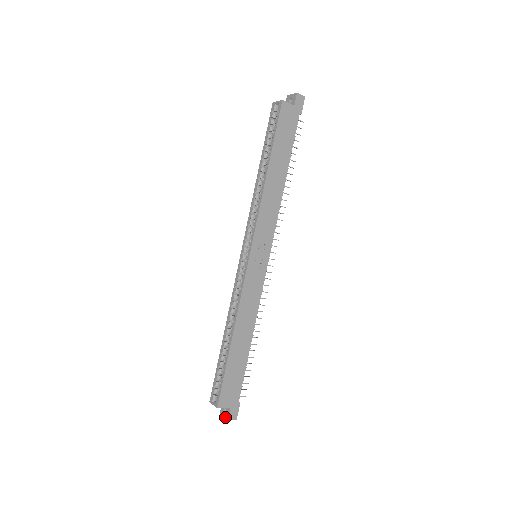
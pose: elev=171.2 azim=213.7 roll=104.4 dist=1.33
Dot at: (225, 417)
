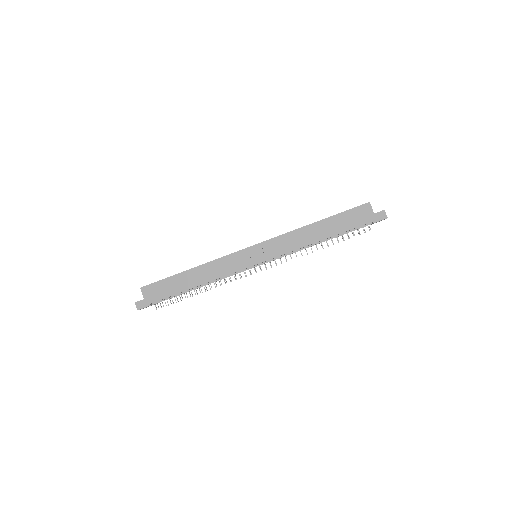
Dot at: (137, 301)
